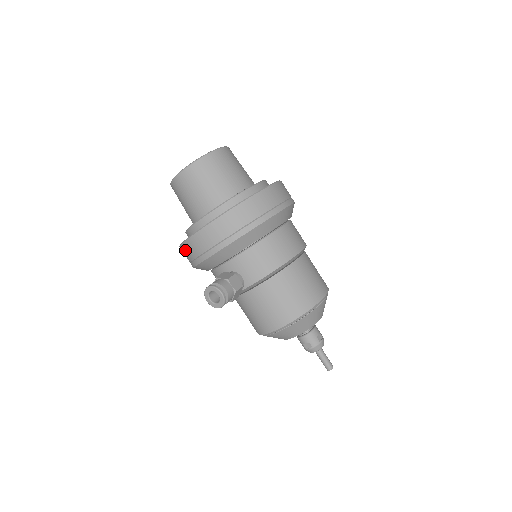
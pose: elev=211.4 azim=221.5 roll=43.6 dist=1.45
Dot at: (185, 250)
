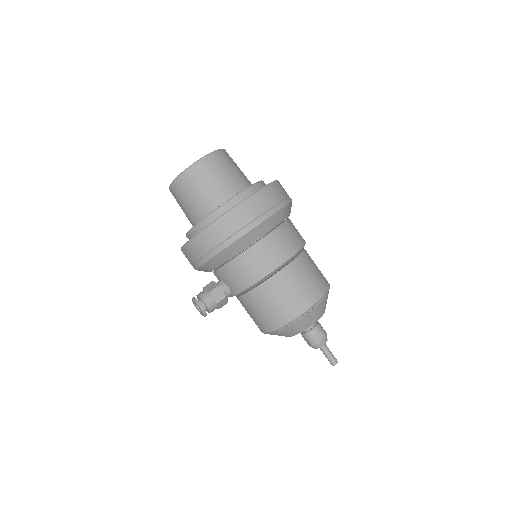
Dot at: occluded
